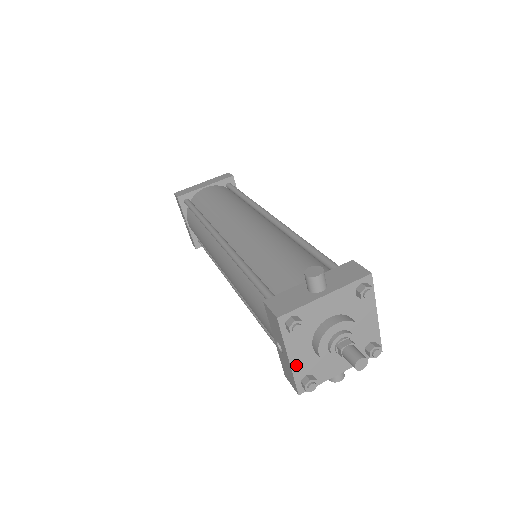
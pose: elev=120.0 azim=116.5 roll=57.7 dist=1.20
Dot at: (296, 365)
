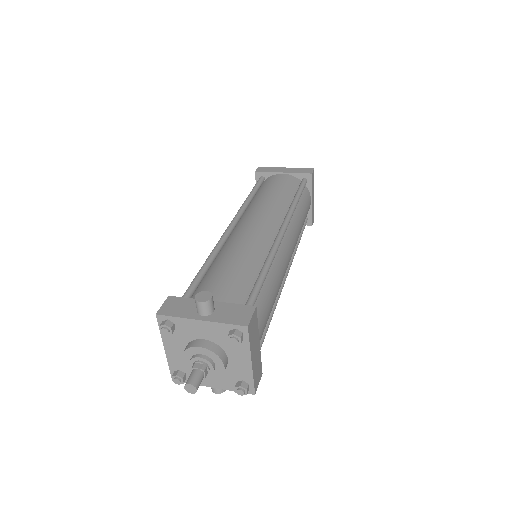
Dot at: (171, 357)
